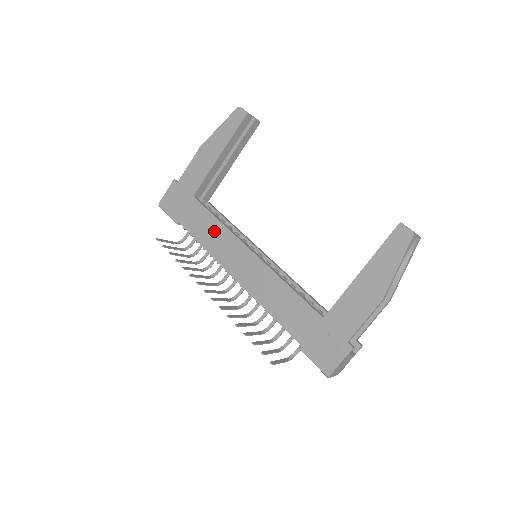
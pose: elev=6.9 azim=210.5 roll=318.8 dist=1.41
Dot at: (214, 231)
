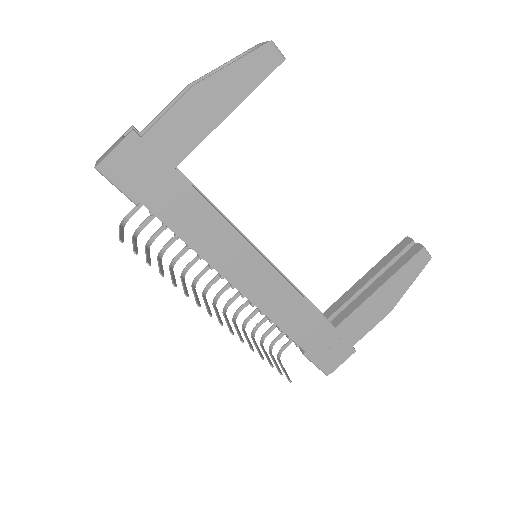
Dot at: (210, 227)
